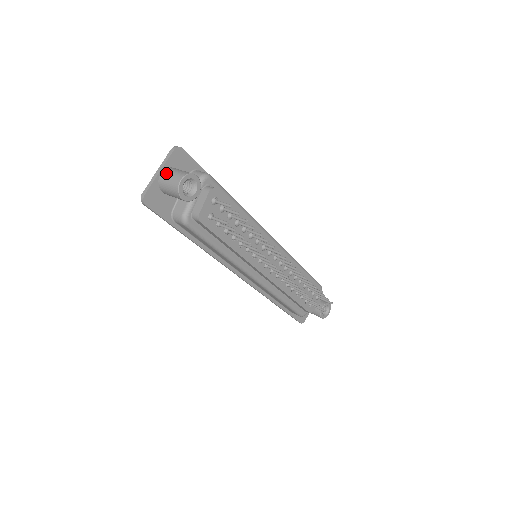
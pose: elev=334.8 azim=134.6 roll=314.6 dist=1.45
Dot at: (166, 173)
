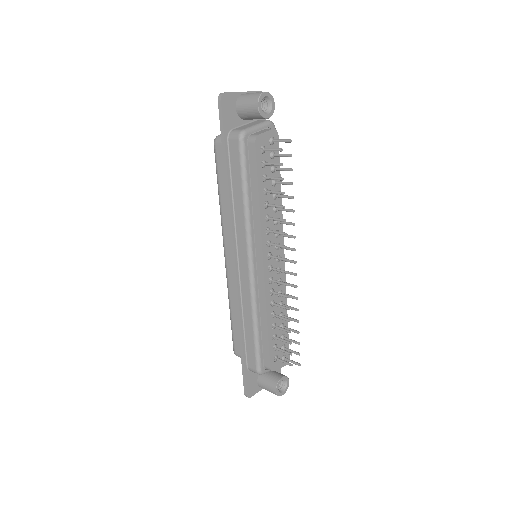
Dot at: occluded
